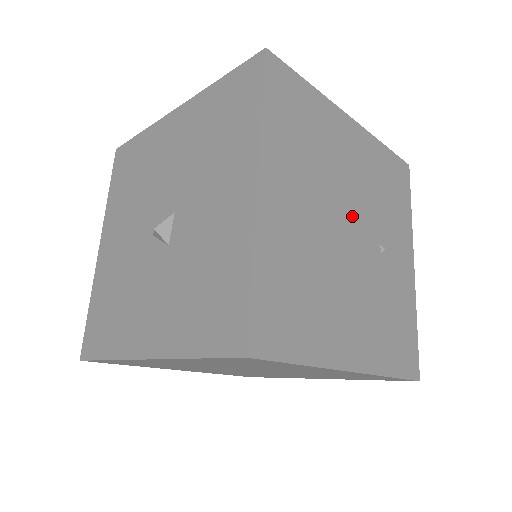
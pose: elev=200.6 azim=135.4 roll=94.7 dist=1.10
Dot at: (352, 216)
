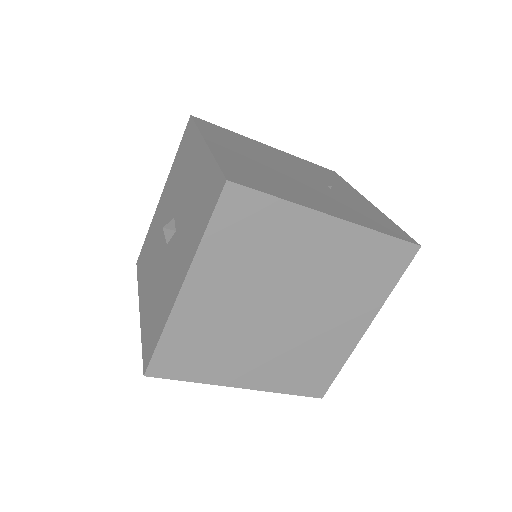
Dot at: (292, 170)
